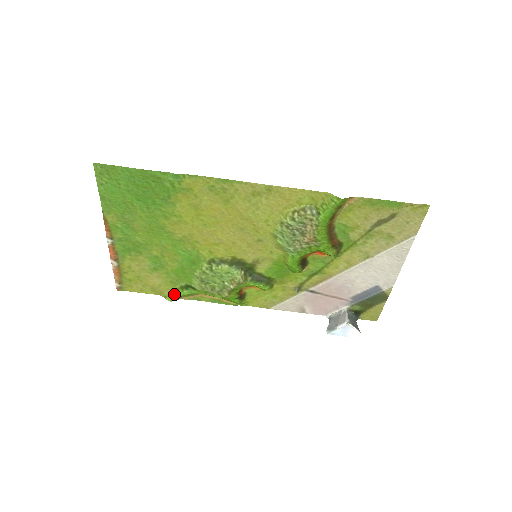
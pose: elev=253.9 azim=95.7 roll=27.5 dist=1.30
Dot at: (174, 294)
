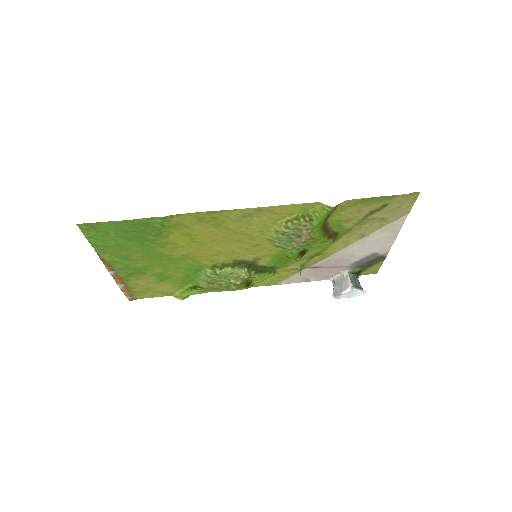
Dot at: (184, 294)
